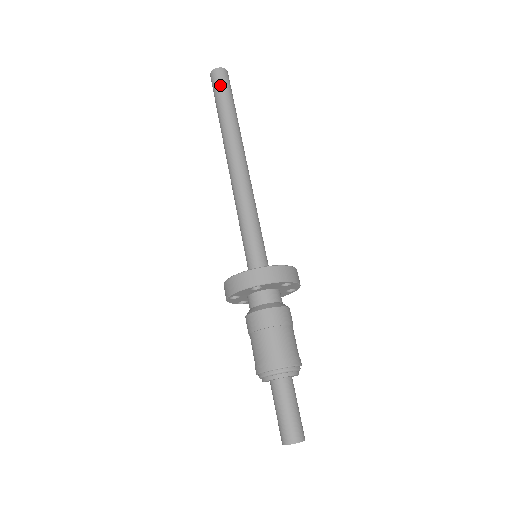
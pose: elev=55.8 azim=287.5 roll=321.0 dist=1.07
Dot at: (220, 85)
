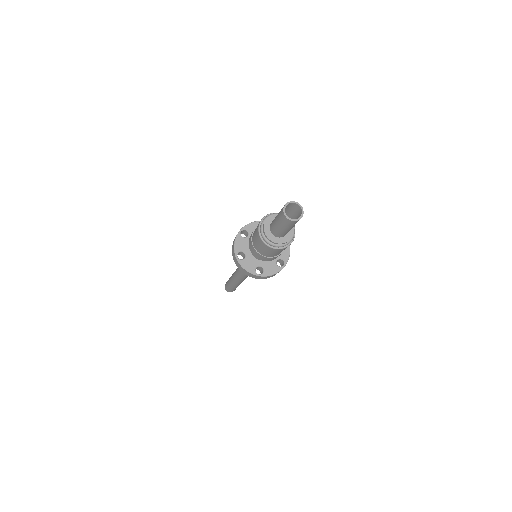
Dot at: occluded
